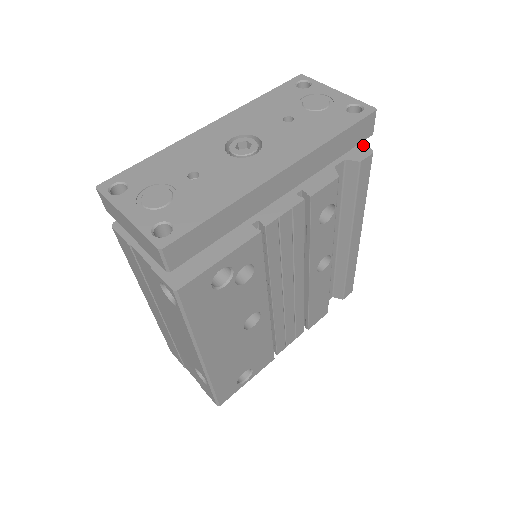
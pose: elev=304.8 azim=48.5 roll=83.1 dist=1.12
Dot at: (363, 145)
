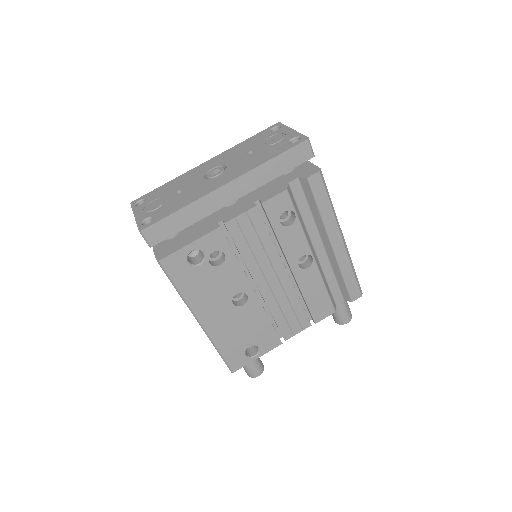
Dot at: (316, 166)
